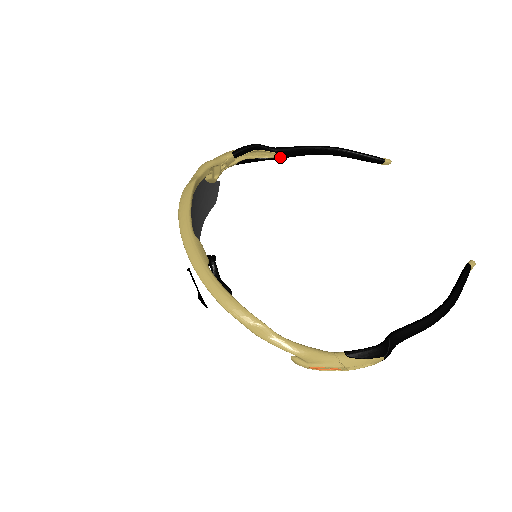
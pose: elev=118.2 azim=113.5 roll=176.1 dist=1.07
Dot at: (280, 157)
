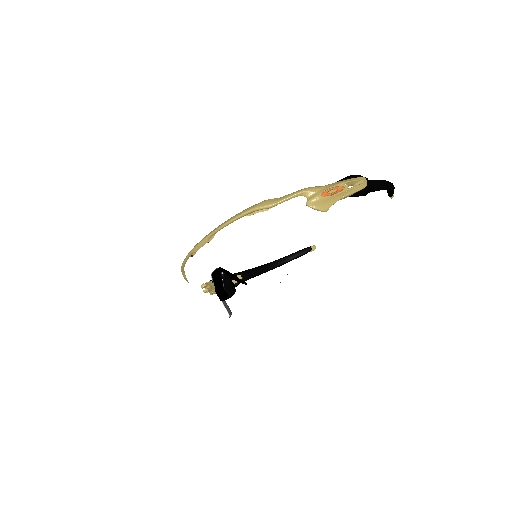
Dot at: occluded
